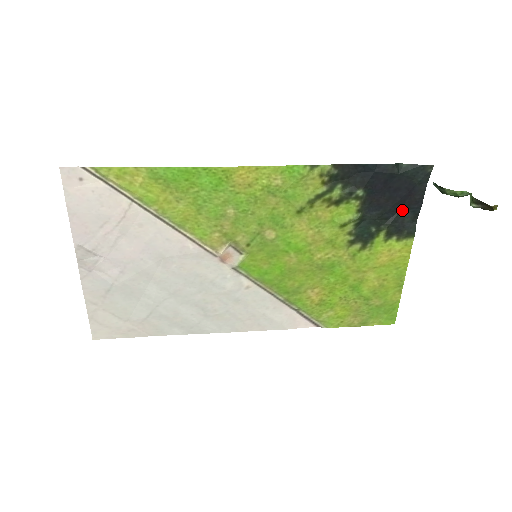
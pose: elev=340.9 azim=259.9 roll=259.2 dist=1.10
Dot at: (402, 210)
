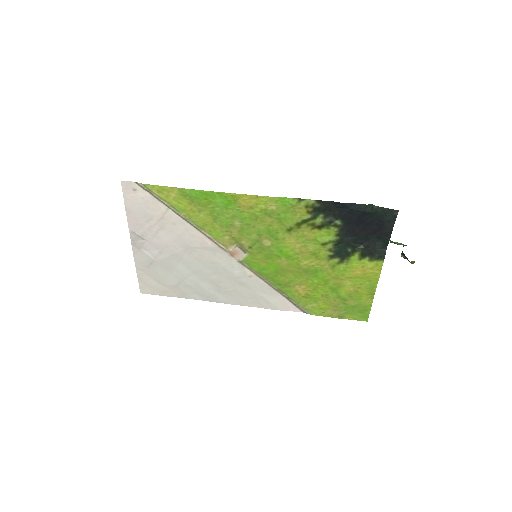
Dot at: (374, 239)
